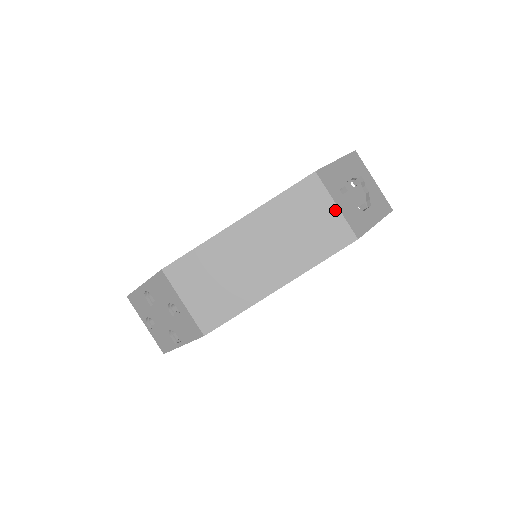
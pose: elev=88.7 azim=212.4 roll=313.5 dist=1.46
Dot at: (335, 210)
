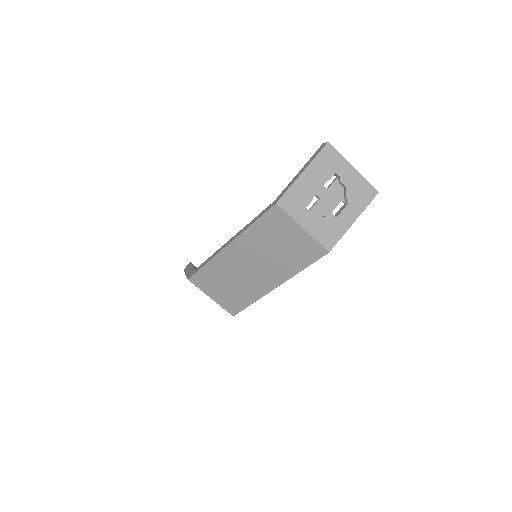
Dot at: (303, 232)
